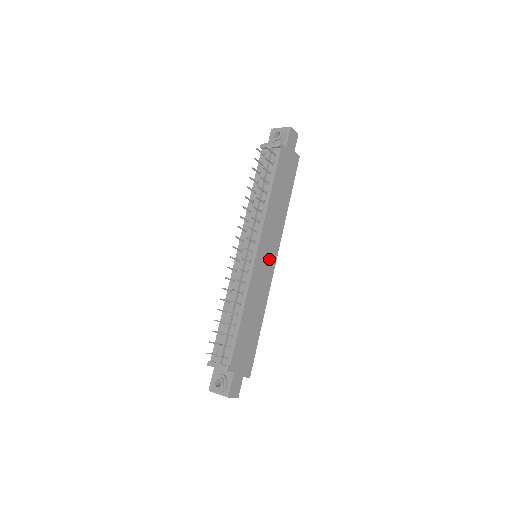
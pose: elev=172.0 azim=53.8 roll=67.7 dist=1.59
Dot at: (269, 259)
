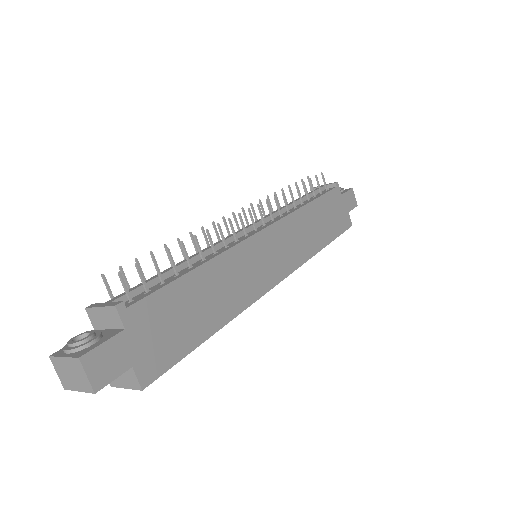
Dot at: (273, 264)
